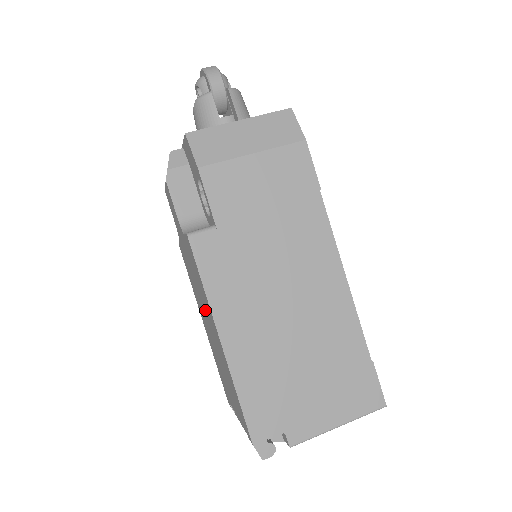
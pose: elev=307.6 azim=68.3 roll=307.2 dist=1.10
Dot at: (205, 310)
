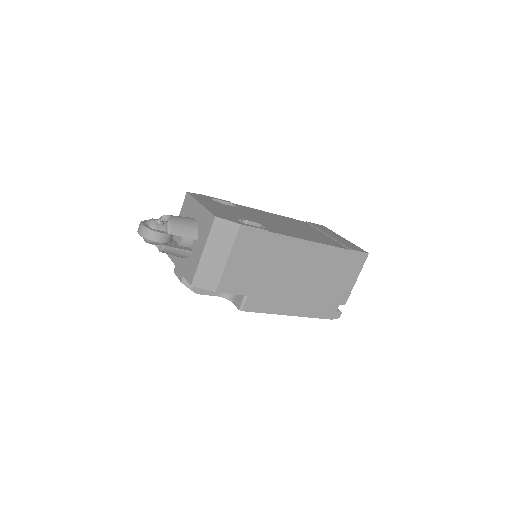
Dot at: occluded
